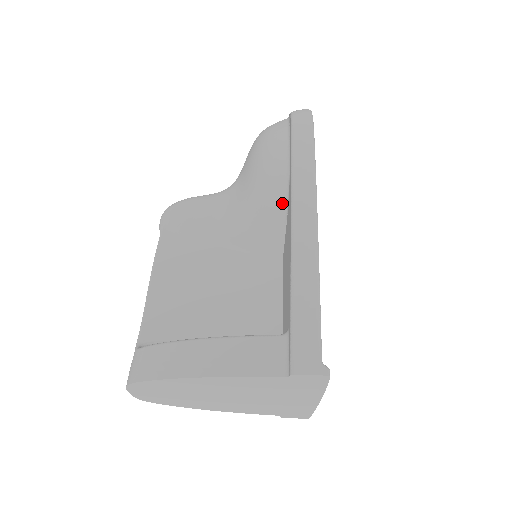
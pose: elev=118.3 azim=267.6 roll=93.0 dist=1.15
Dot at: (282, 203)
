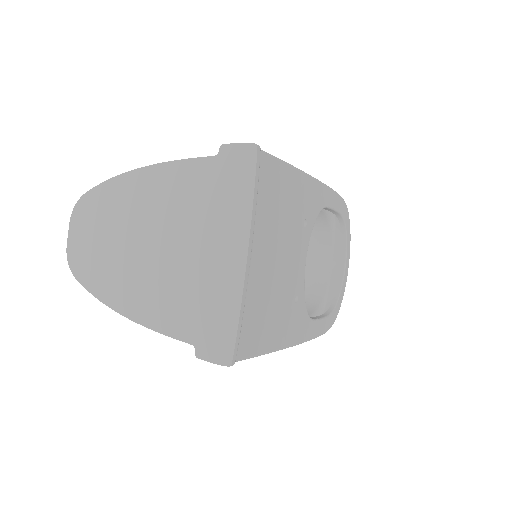
Dot at: occluded
